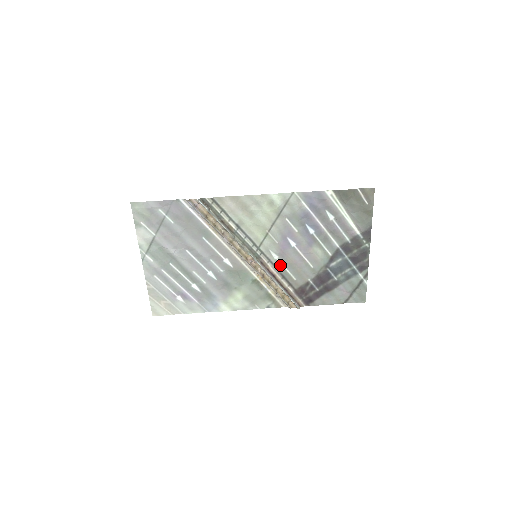
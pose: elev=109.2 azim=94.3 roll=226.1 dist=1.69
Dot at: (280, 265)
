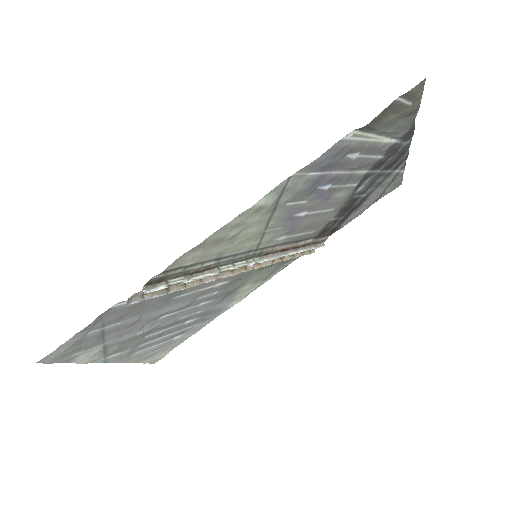
Dot at: (290, 238)
